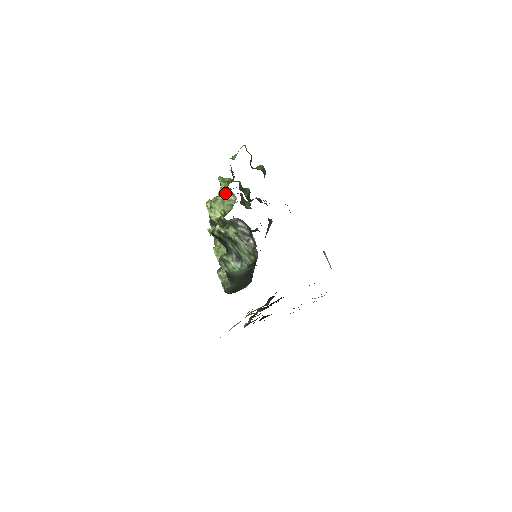
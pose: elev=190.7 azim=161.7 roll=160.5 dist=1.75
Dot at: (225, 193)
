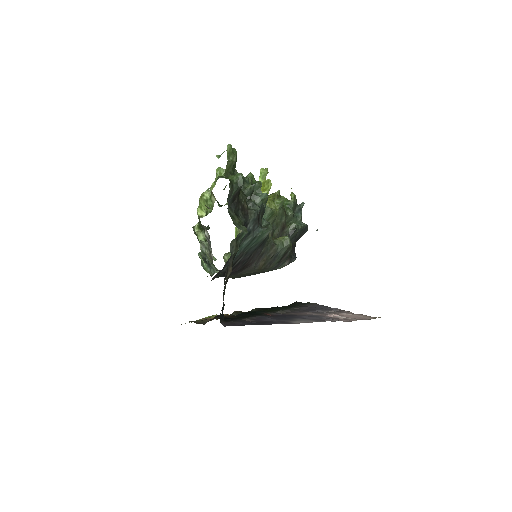
Dot at: (211, 191)
